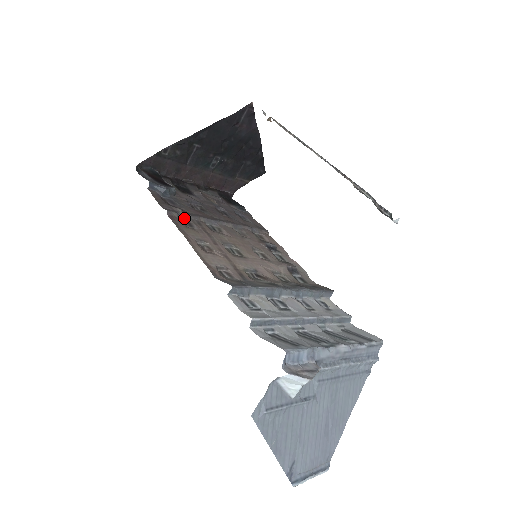
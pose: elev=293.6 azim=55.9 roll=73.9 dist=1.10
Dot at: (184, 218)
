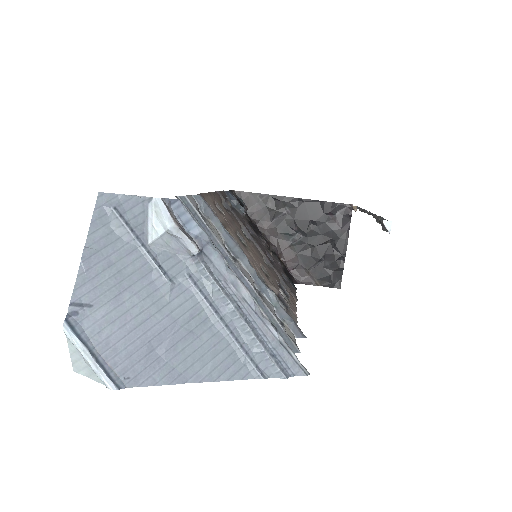
Dot at: (227, 207)
